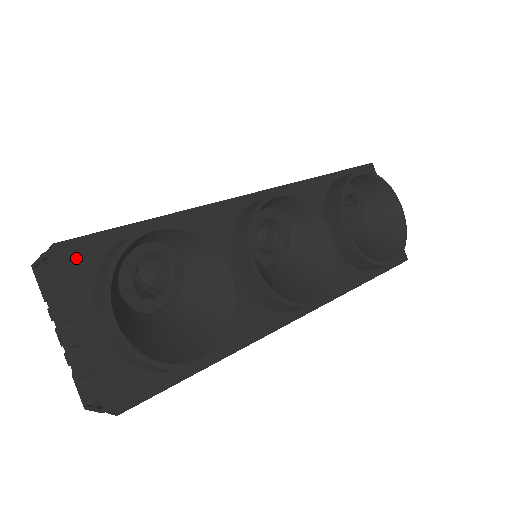
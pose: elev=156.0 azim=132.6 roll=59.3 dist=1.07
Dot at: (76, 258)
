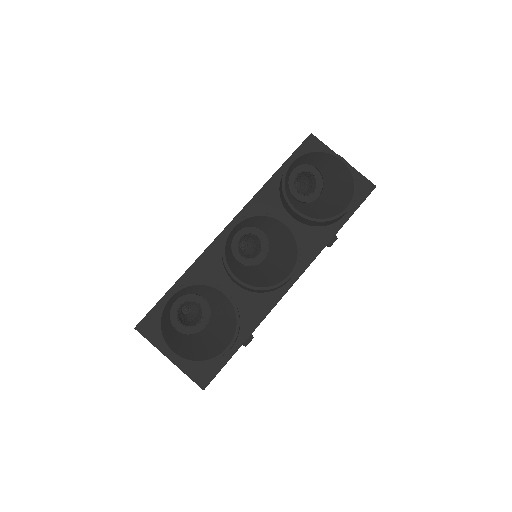
Dot at: (147, 329)
